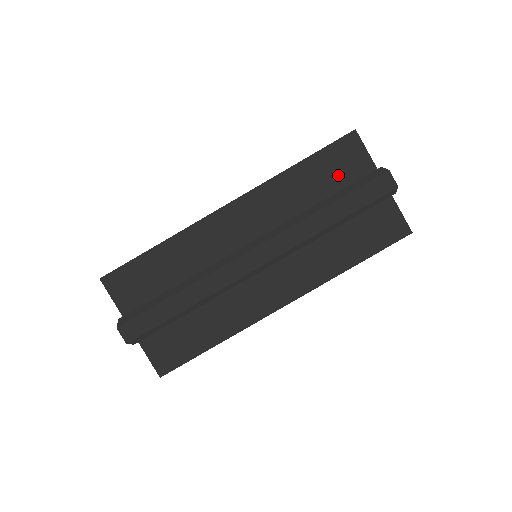
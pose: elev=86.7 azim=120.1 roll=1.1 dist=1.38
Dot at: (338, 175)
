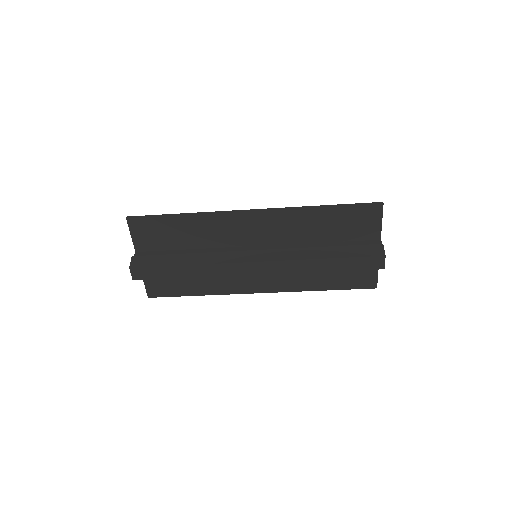
Dot at: (349, 229)
